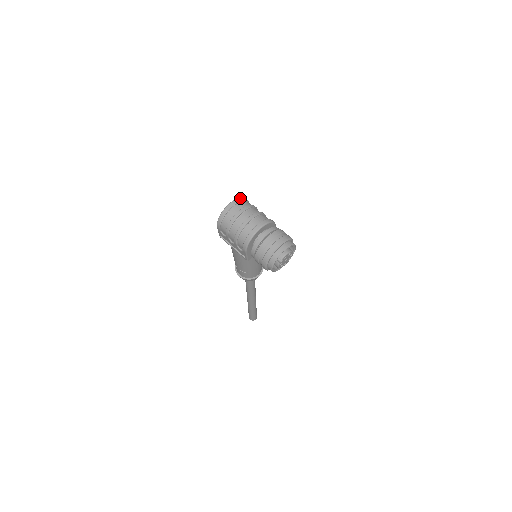
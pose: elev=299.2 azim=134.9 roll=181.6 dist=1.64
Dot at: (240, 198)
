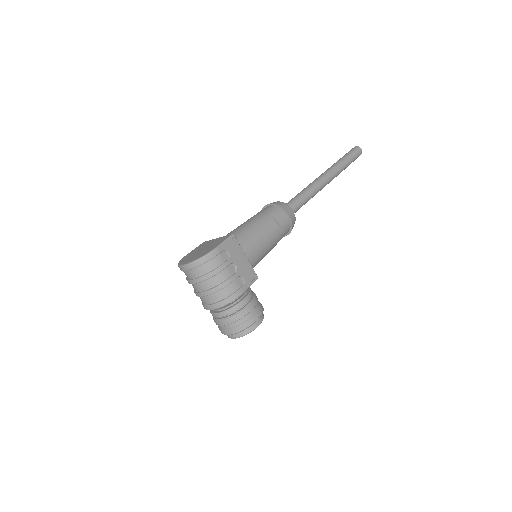
Dot at: (195, 263)
